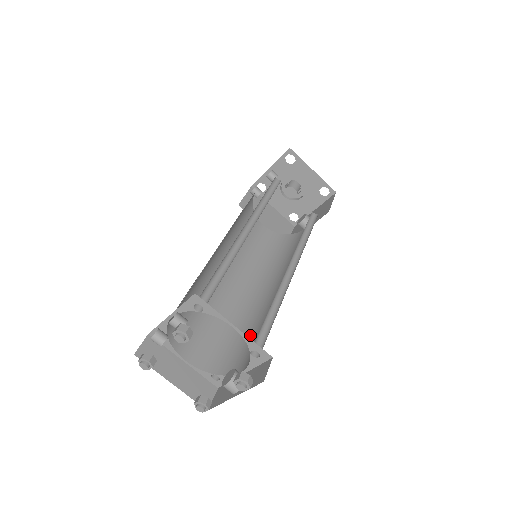
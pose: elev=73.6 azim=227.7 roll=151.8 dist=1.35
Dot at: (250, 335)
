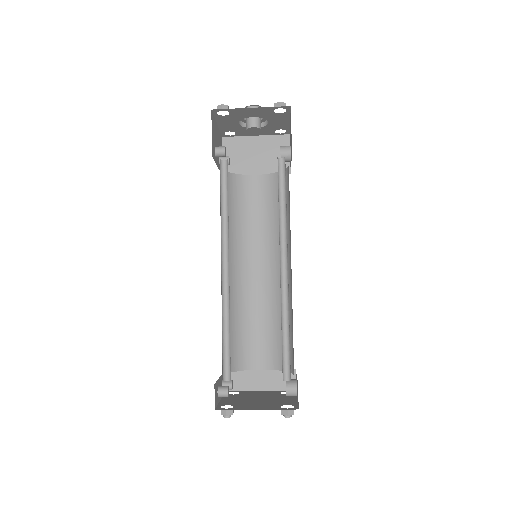
Dot at: (291, 329)
